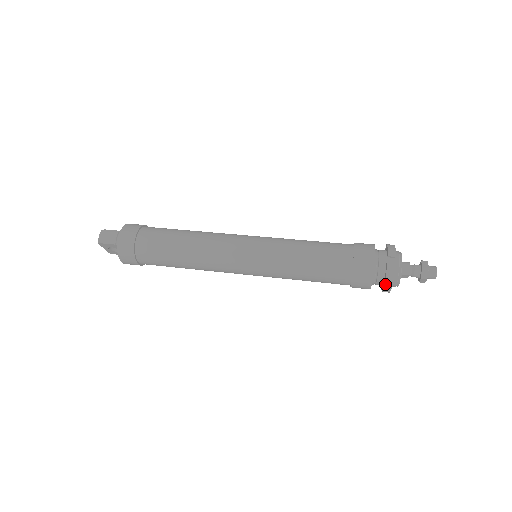
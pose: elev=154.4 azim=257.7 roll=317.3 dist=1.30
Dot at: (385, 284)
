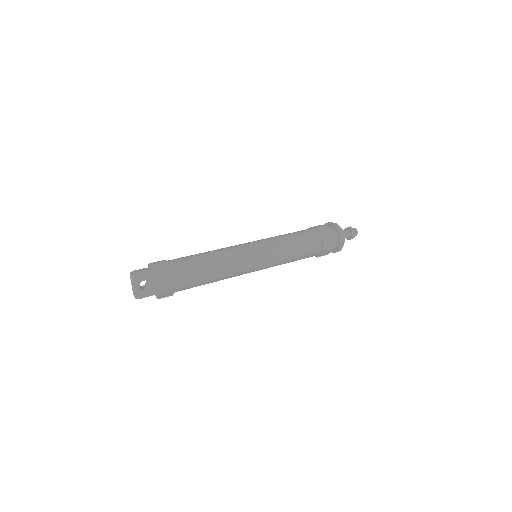
Dot at: (339, 234)
